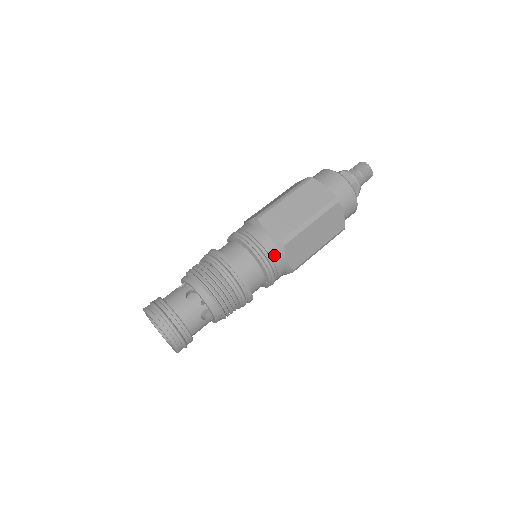
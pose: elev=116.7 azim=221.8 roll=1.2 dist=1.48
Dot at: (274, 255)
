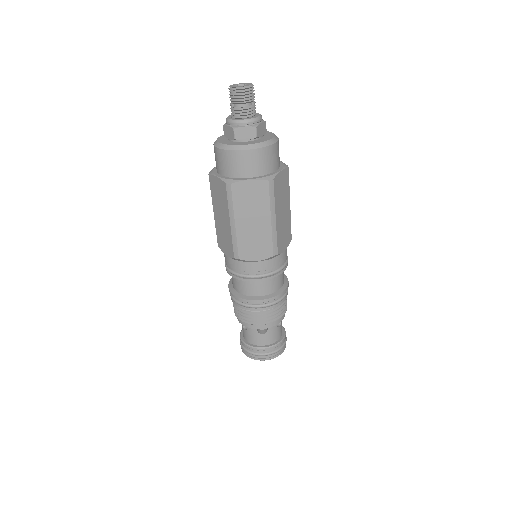
Dot at: (277, 262)
